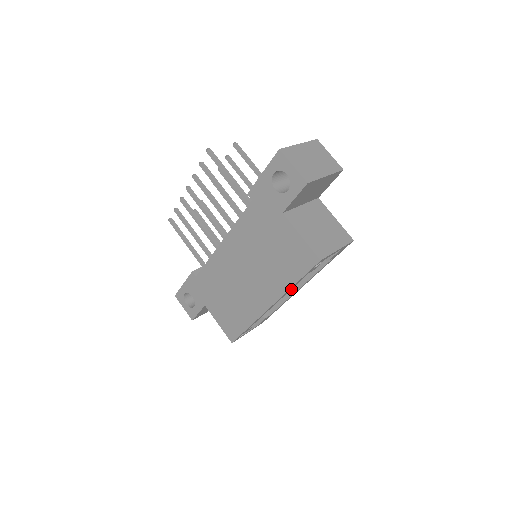
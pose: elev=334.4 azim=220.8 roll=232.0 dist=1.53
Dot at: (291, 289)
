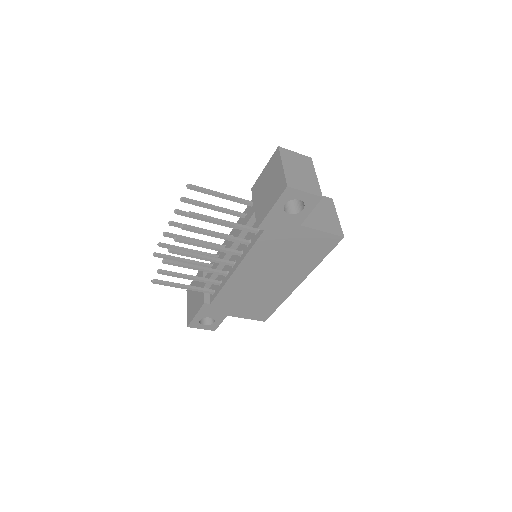
Dot at: occluded
